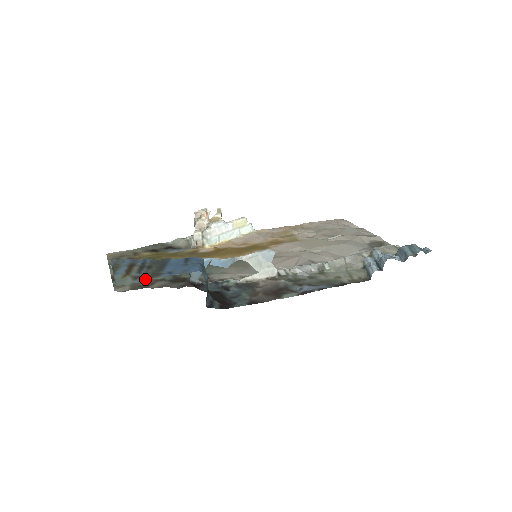
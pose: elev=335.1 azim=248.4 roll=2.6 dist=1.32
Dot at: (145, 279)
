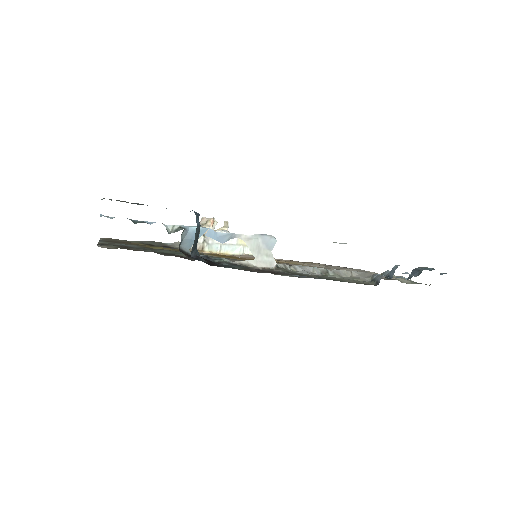
Dot at: occluded
